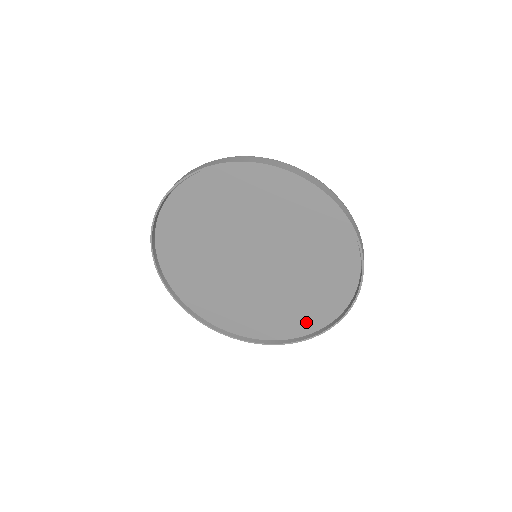
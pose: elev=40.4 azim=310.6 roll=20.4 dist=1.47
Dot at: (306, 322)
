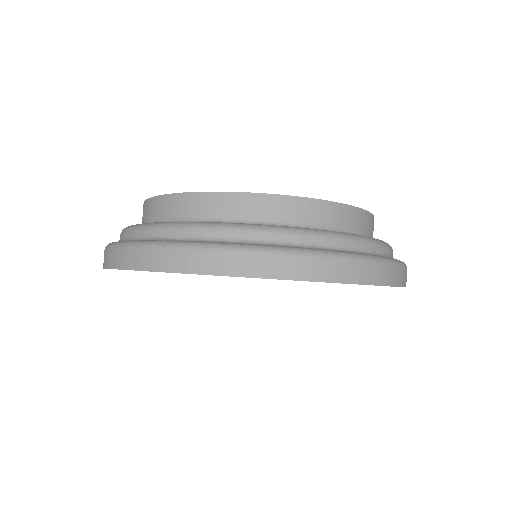
Dot at: occluded
